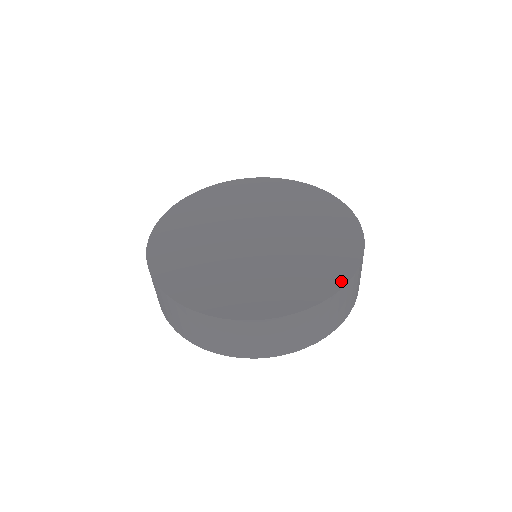
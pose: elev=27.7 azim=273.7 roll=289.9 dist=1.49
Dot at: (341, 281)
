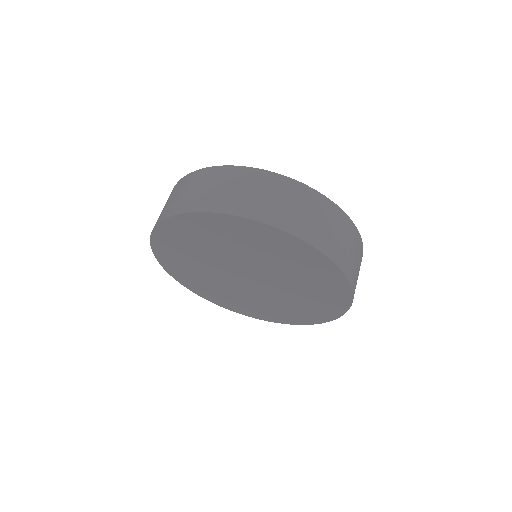
Dot at: occluded
